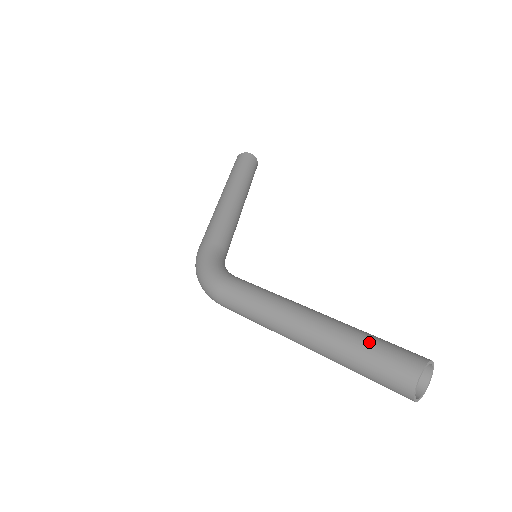
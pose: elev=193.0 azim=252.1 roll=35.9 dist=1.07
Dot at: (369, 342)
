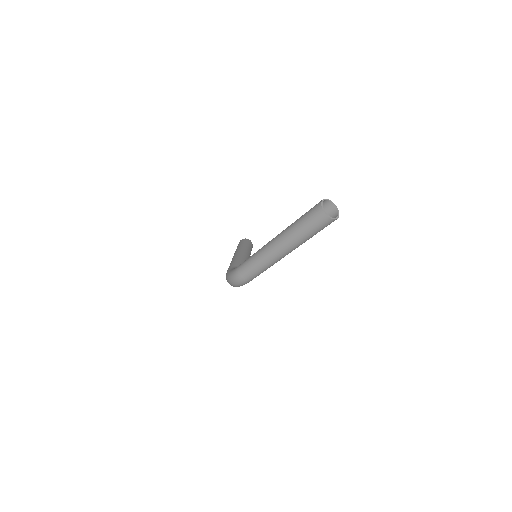
Dot at: (301, 216)
